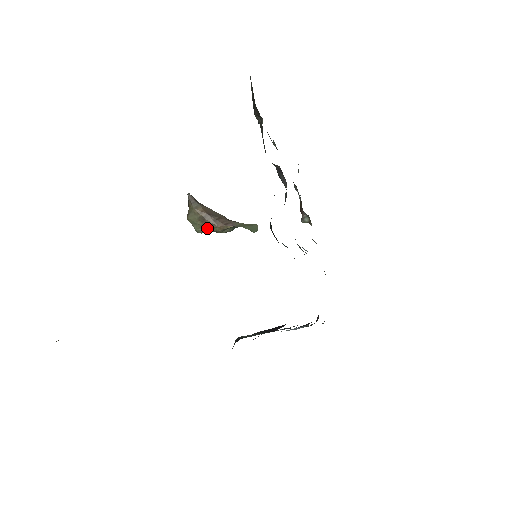
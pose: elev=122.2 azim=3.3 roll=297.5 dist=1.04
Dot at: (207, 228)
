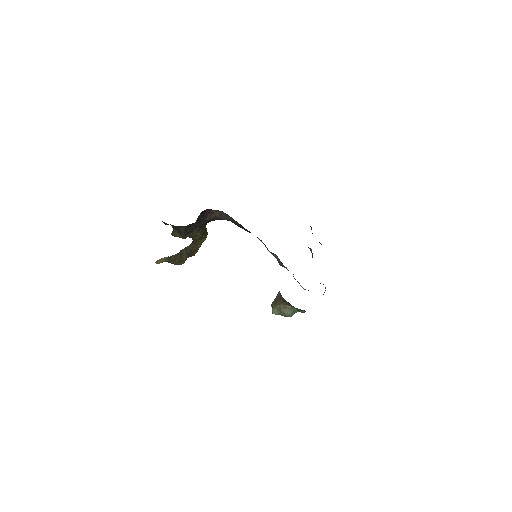
Dot at: (276, 307)
